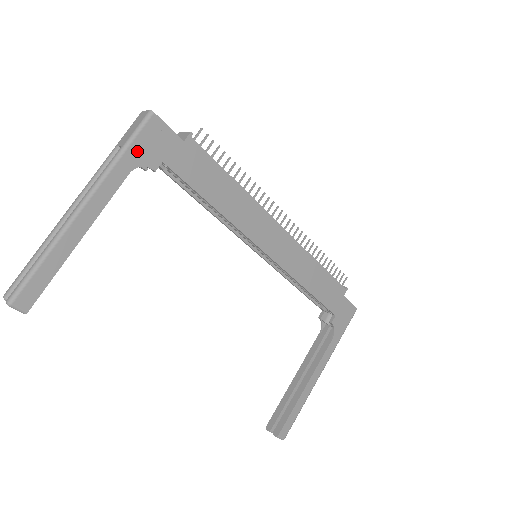
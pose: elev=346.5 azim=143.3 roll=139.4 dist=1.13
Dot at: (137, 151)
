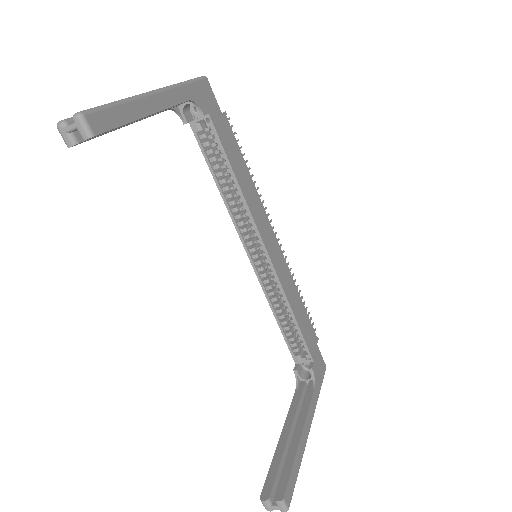
Dot at: (195, 91)
